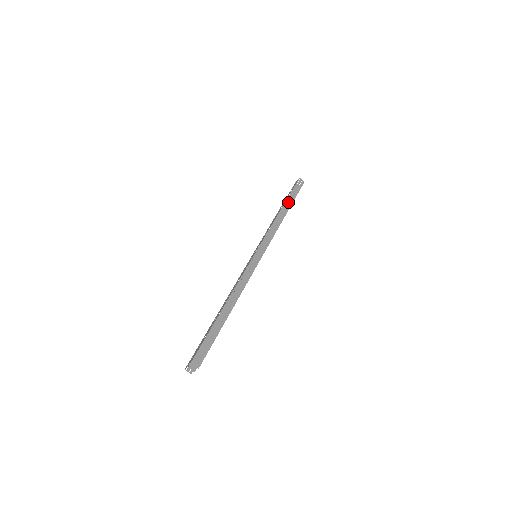
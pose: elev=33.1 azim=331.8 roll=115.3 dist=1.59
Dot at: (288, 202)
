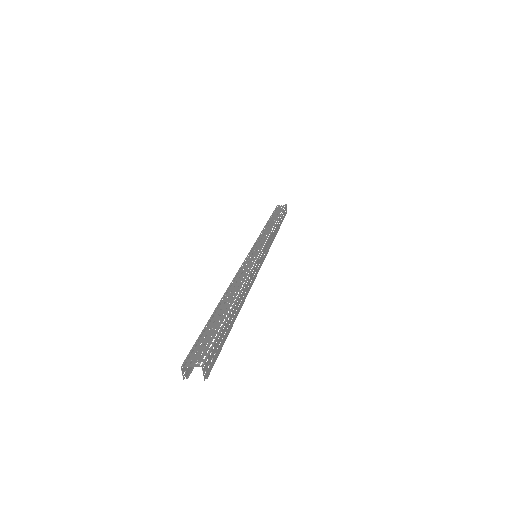
Dot at: (280, 220)
